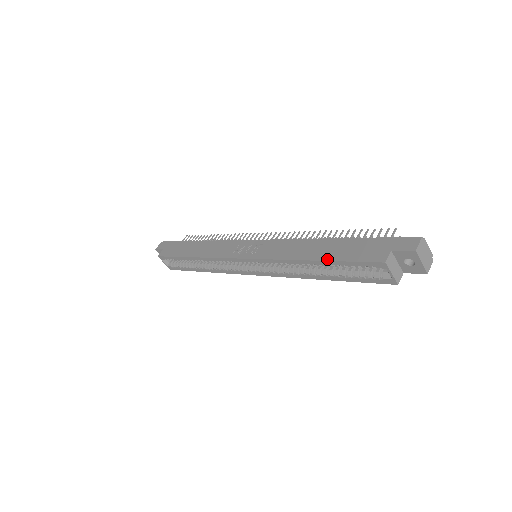
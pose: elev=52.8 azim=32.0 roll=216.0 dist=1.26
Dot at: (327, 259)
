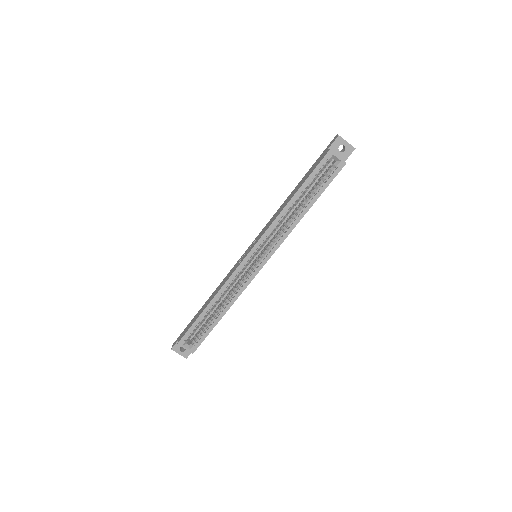
Dot at: (300, 186)
